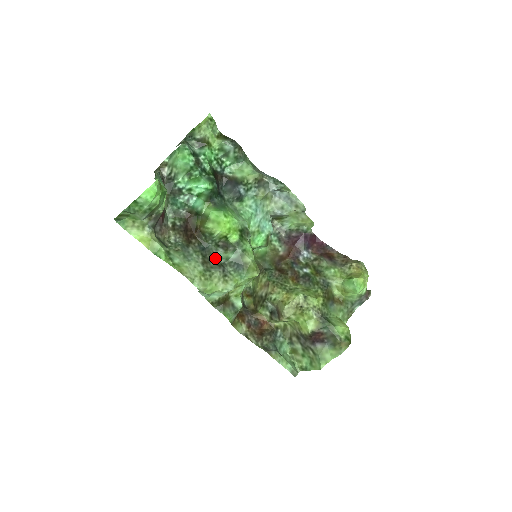
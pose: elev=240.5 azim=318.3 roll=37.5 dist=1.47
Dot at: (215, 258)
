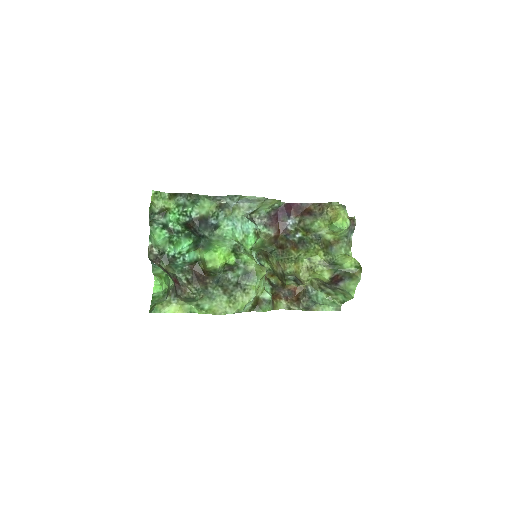
Dot at: (230, 281)
